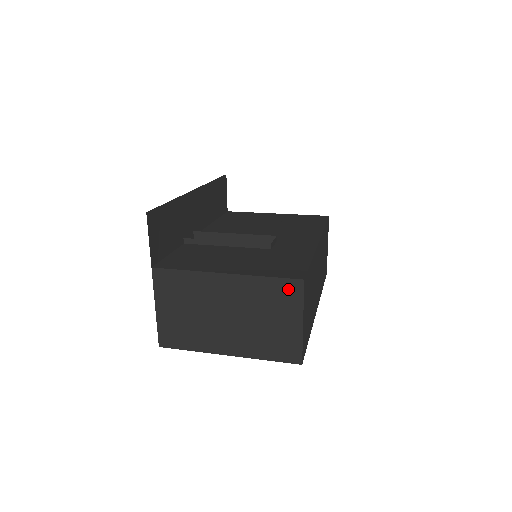
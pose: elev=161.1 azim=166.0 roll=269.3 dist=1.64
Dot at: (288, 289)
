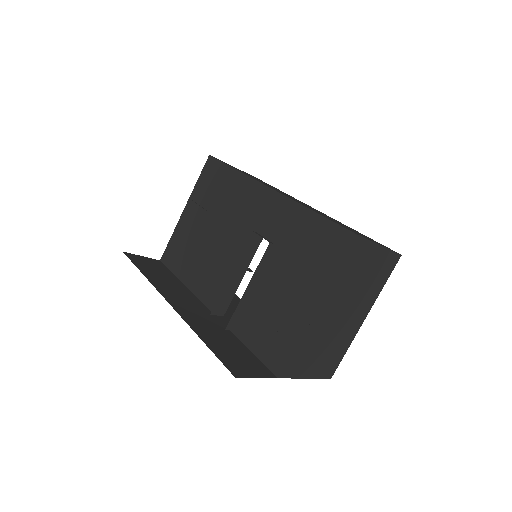
Dot at: (355, 252)
